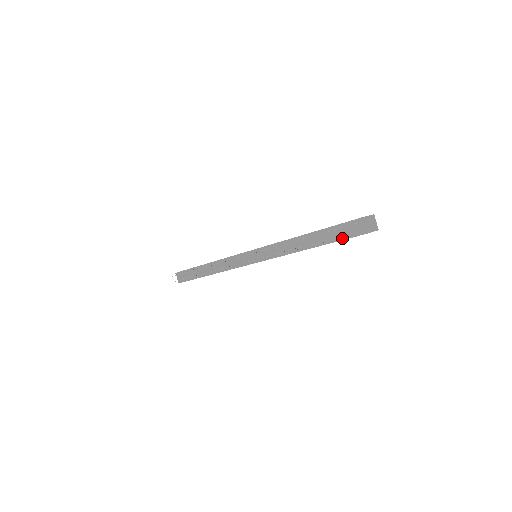
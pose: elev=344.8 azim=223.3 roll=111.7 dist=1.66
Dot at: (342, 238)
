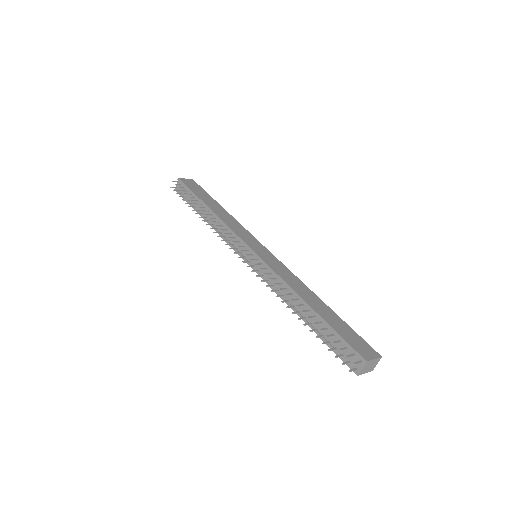
Dot at: (335, 350)
